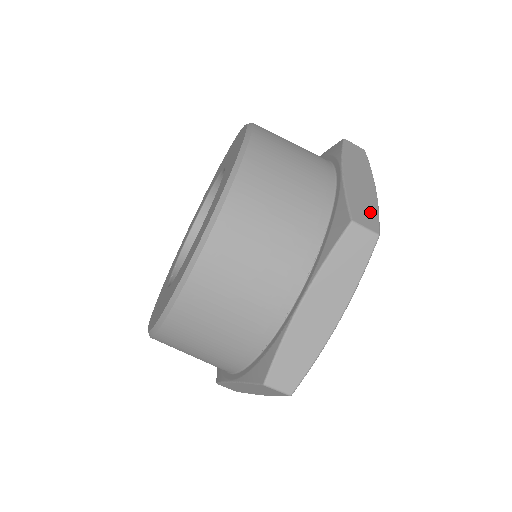
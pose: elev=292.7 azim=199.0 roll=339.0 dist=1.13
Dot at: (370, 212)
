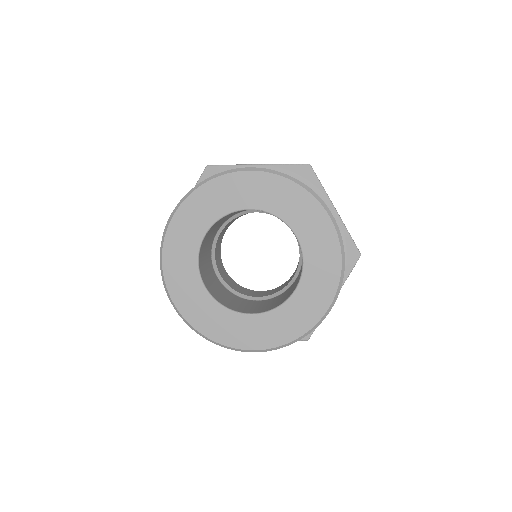
Dot at: occluded
